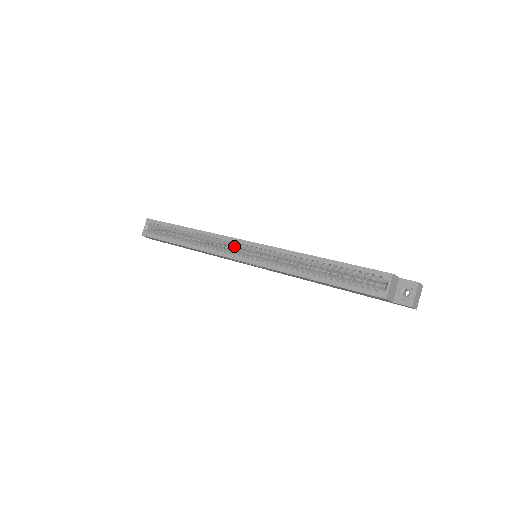
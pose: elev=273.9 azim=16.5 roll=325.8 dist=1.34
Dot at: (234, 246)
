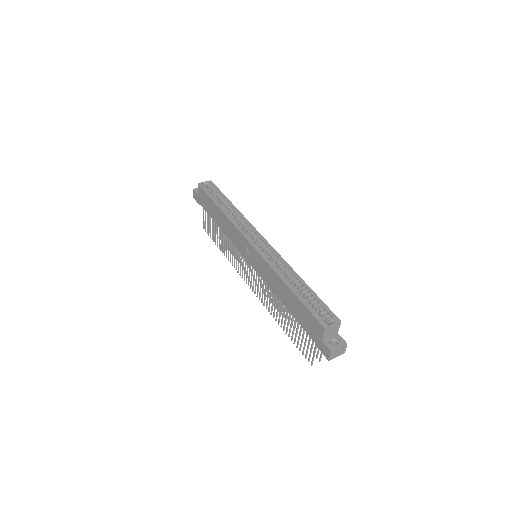
Dot at: (253, 236)
